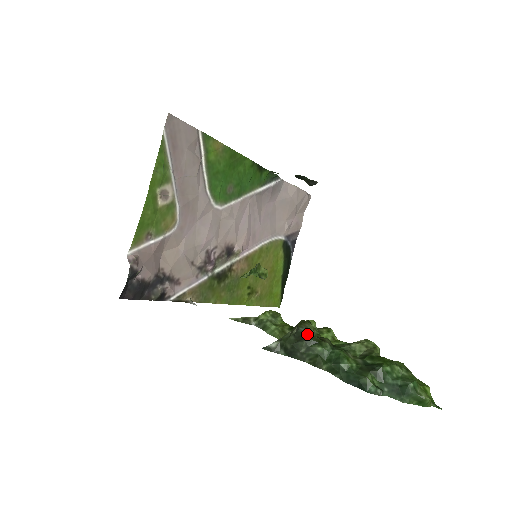
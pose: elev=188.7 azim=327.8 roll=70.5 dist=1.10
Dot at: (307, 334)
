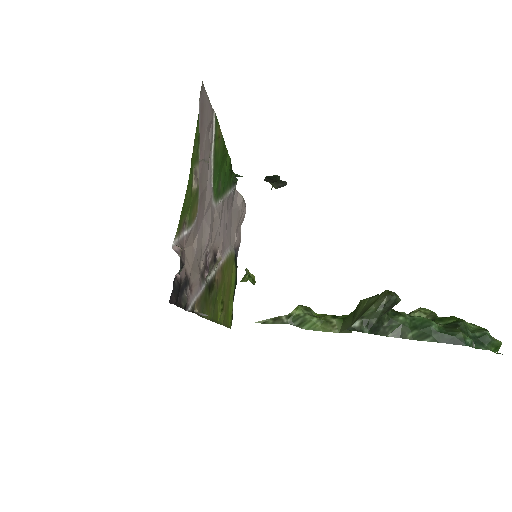
Dot at: (396, 303)
